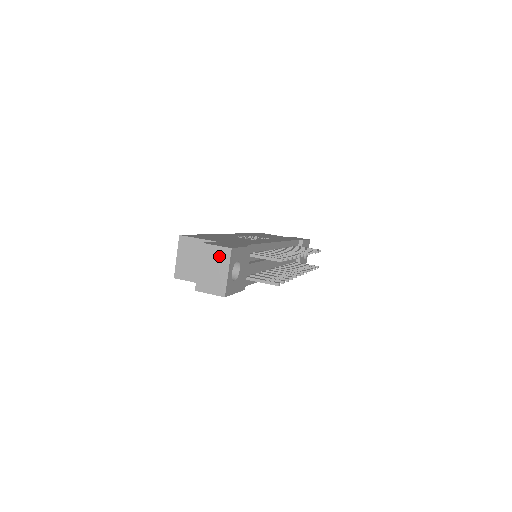
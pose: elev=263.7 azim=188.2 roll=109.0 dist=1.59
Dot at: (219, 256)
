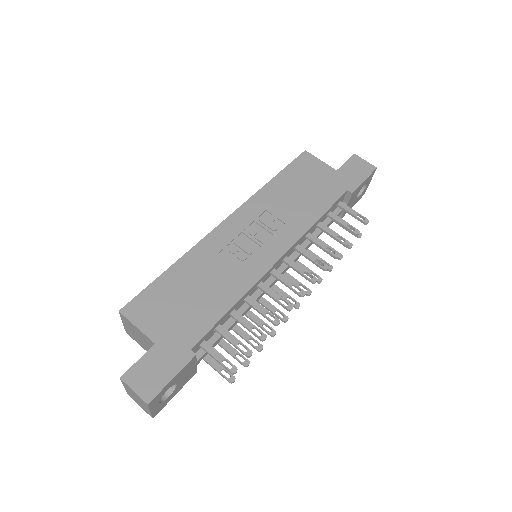
Dot at: (139, 398)
